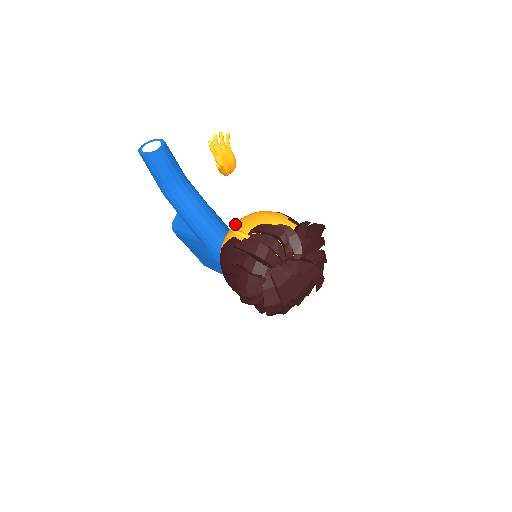
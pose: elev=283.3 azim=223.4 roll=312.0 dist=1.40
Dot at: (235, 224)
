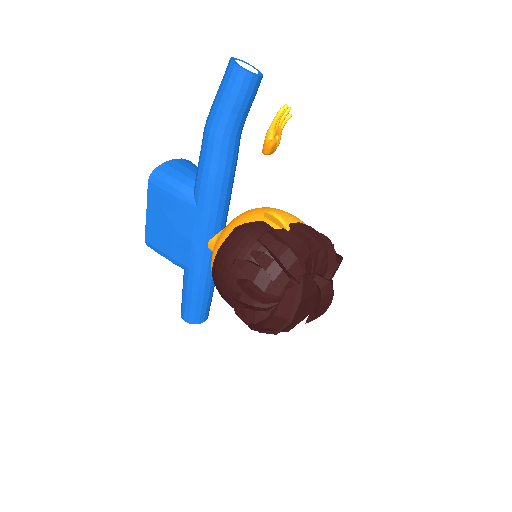
Dot at: (258, 209)
